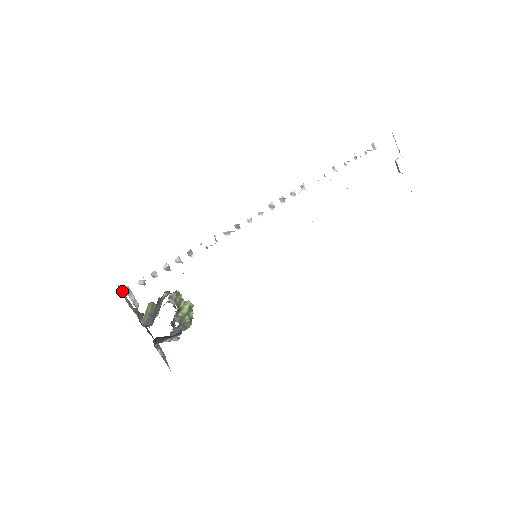
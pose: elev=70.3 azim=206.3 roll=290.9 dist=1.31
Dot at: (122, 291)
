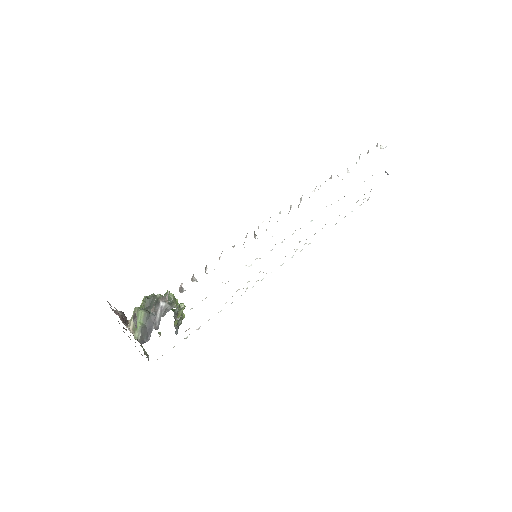
Dot at: occluded
